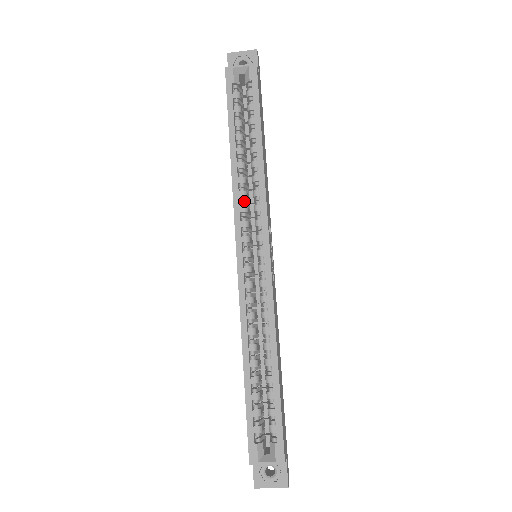
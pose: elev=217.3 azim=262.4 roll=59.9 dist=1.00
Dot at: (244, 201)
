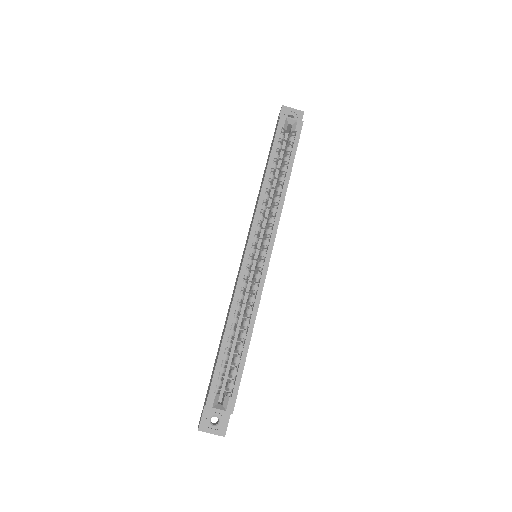
Dot at: (263, 213)
